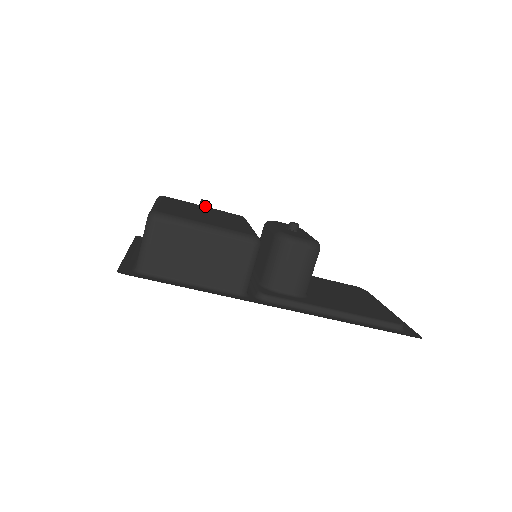
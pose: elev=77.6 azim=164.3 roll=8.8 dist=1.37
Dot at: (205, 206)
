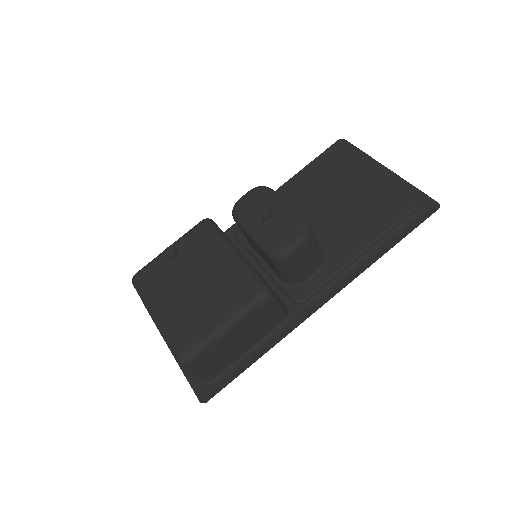
Dot at: (175, 256)
